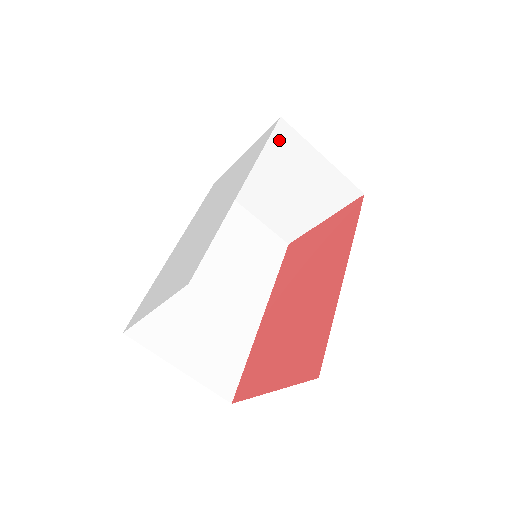
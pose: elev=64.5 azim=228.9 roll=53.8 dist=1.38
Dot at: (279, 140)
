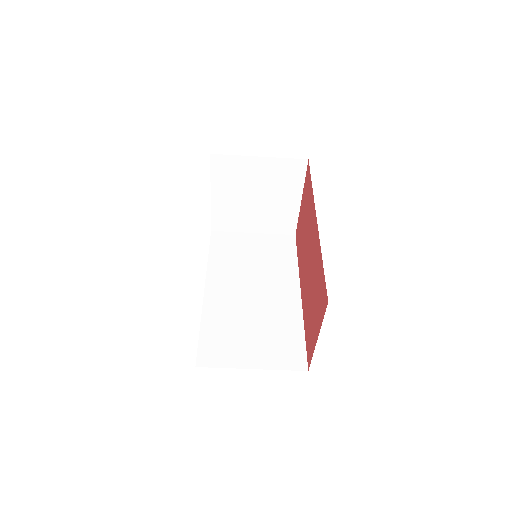
Dot at: (223, 169)
